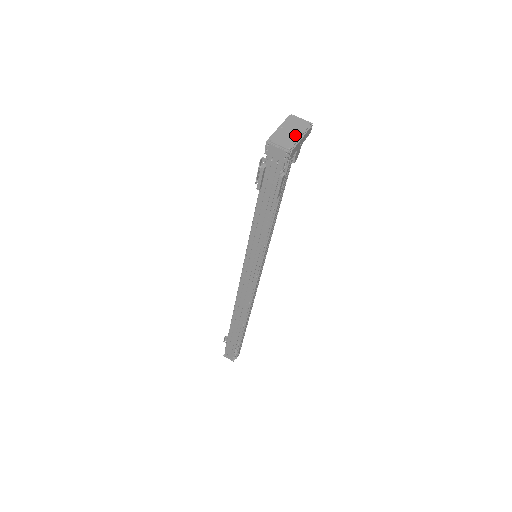
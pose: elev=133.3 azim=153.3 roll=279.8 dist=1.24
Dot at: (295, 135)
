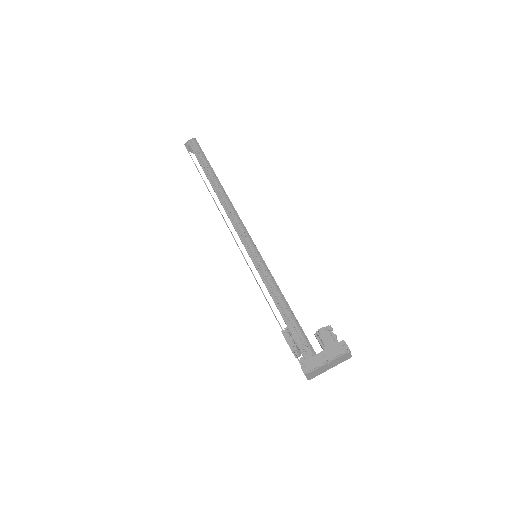
Dot at: (328, 369)
